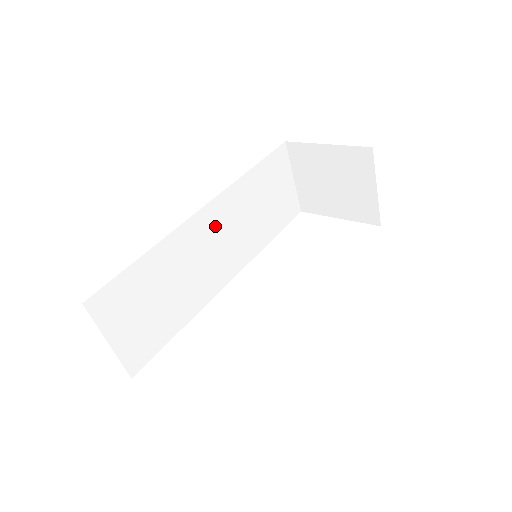
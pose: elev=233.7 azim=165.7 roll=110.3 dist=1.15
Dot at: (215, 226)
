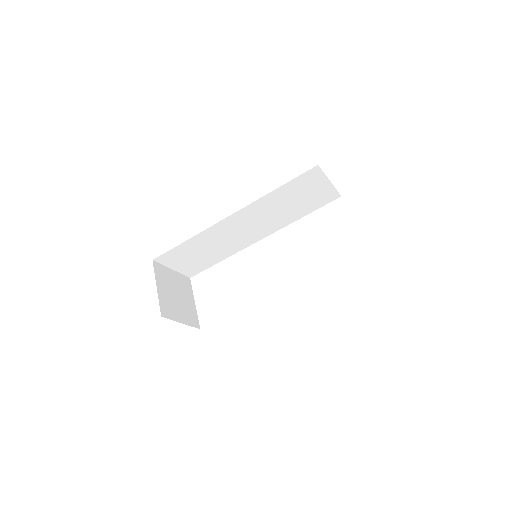
Dot at: (243, 220)
